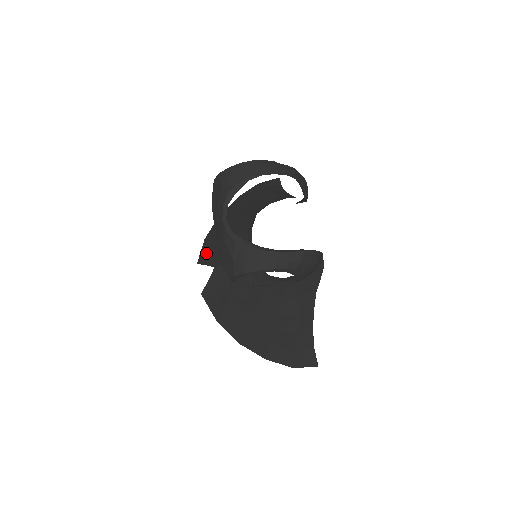
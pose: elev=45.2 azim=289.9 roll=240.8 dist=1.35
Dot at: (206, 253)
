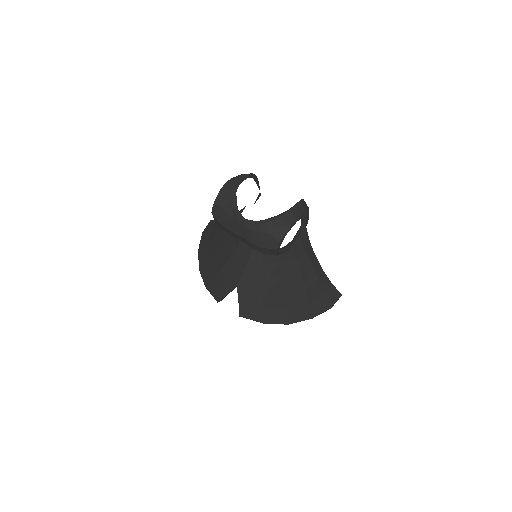
Dot at: (219, 290)
